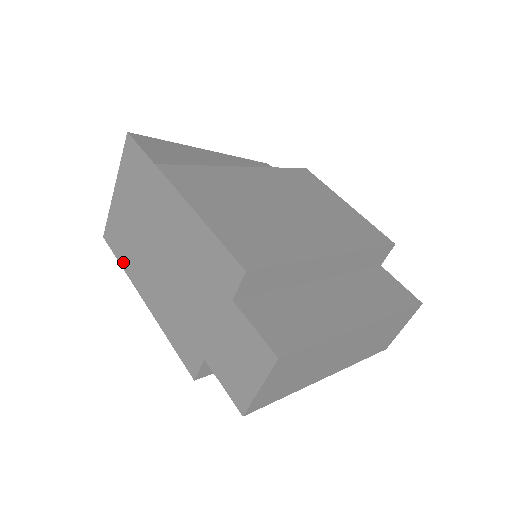
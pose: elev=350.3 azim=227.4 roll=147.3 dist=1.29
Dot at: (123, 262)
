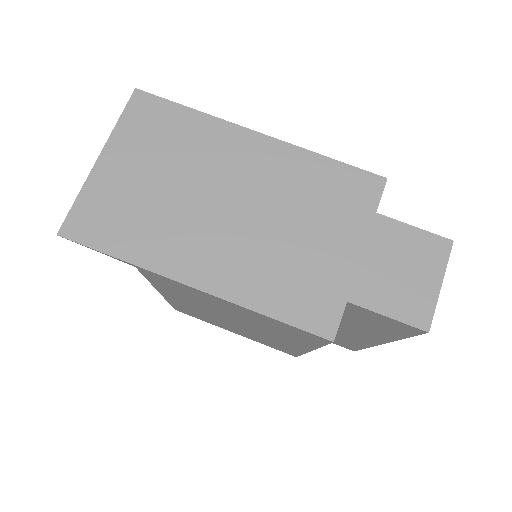
Dot at: (128, 252)
